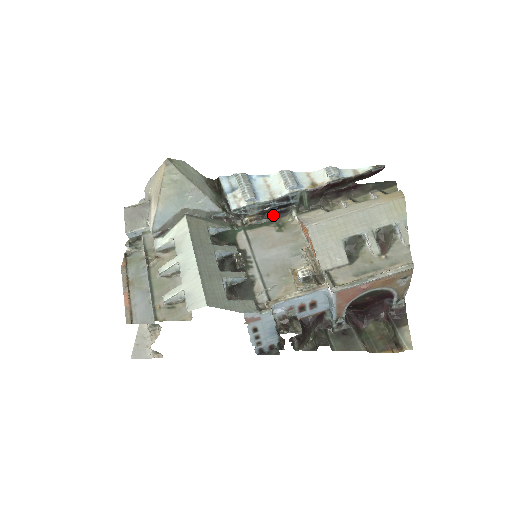
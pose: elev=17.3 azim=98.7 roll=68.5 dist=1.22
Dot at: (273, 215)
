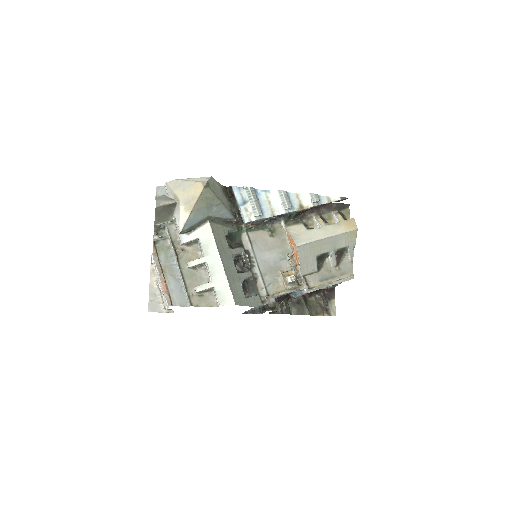
Dot at: (267, 221)
